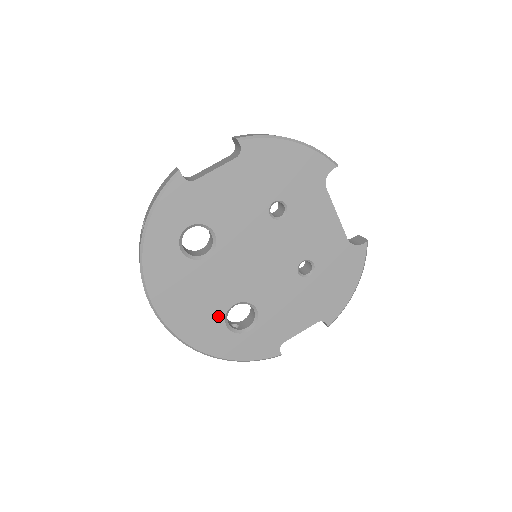
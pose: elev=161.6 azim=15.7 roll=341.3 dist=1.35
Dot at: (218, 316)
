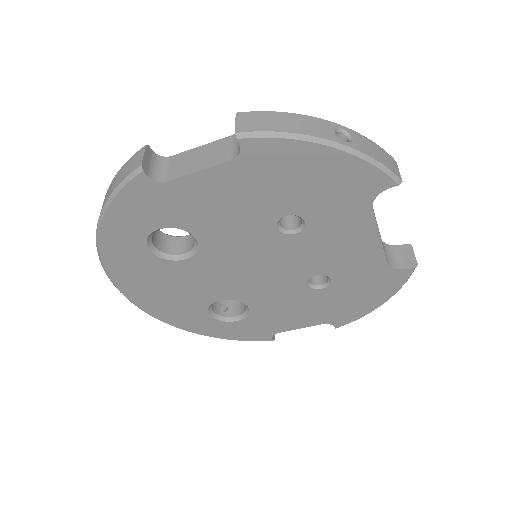
Dot at: (199, 306)
